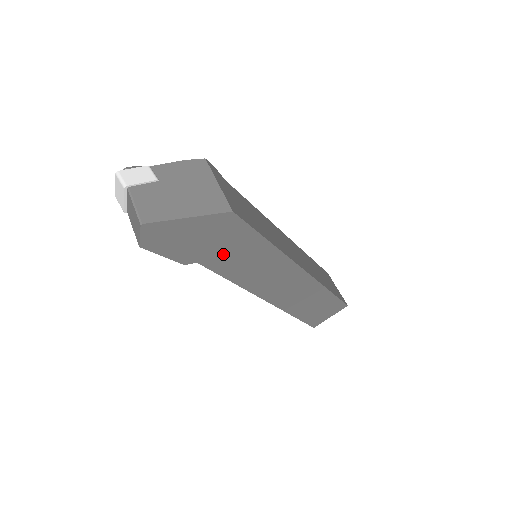
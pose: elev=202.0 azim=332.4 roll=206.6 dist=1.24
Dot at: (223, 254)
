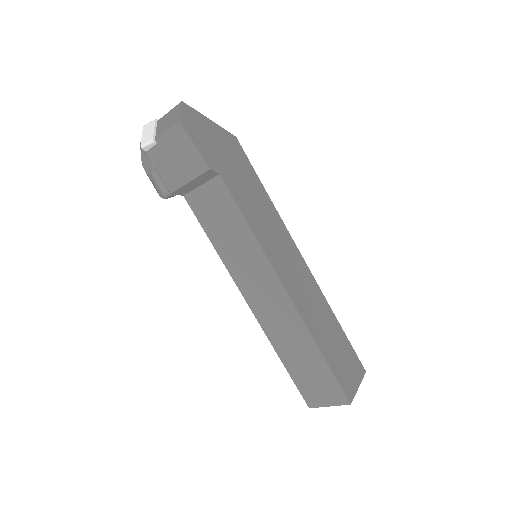
Dot at: (237, 180)
